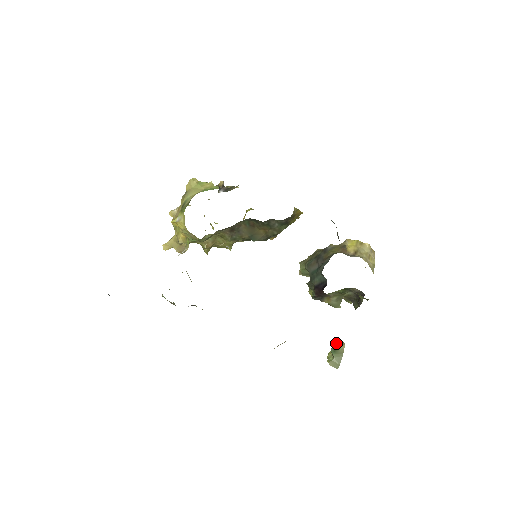
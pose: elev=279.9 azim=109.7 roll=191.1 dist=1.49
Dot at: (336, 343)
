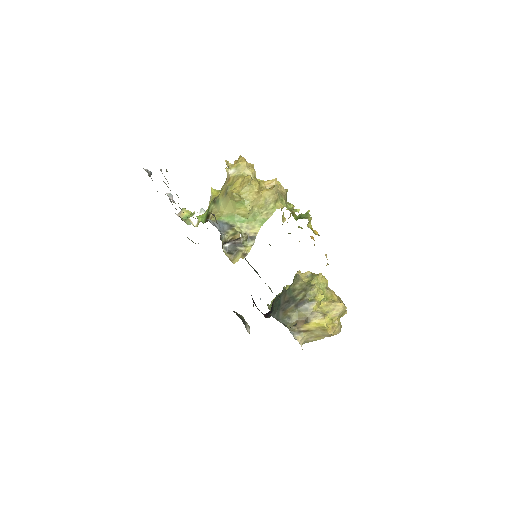
Dot at: occluded
